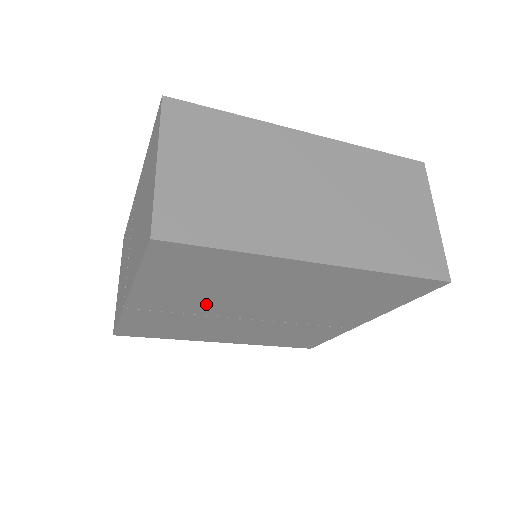
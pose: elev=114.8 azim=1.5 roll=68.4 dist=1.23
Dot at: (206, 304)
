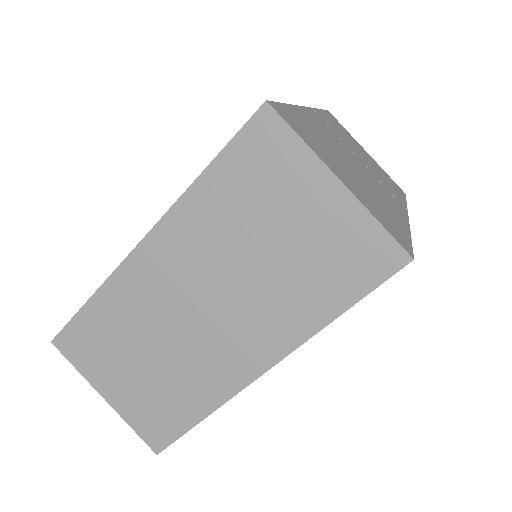
Dot at: occluded
